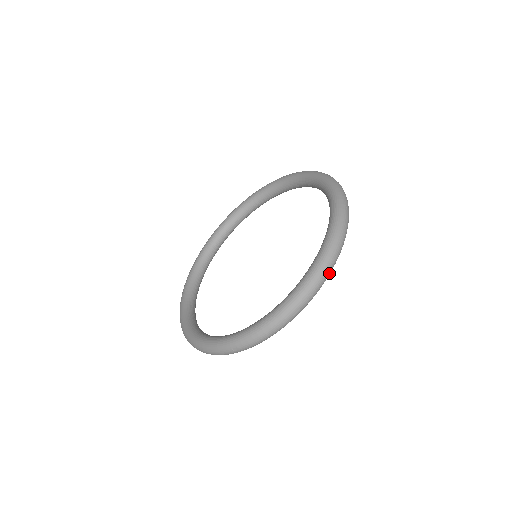
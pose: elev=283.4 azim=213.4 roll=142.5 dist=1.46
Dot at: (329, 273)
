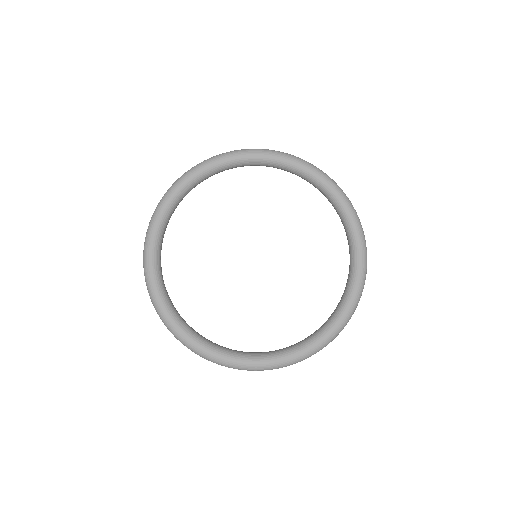
Dot at: occluded
